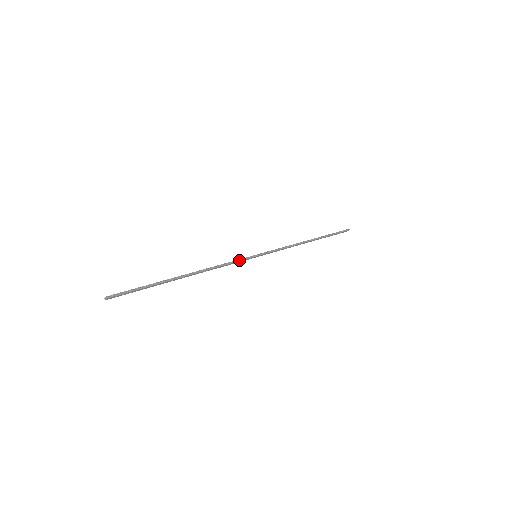
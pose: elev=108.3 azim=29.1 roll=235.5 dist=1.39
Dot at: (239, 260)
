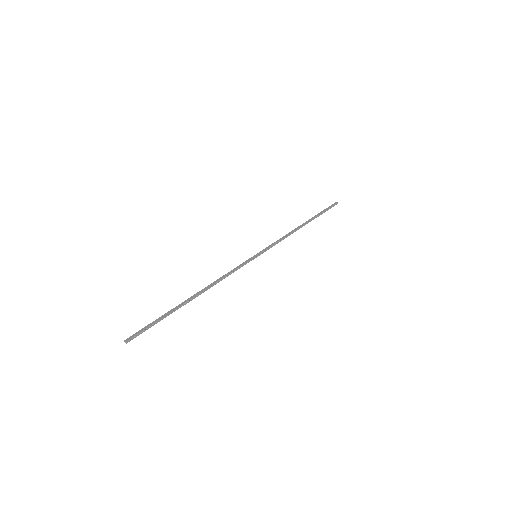
Dot at: (242, 266)
